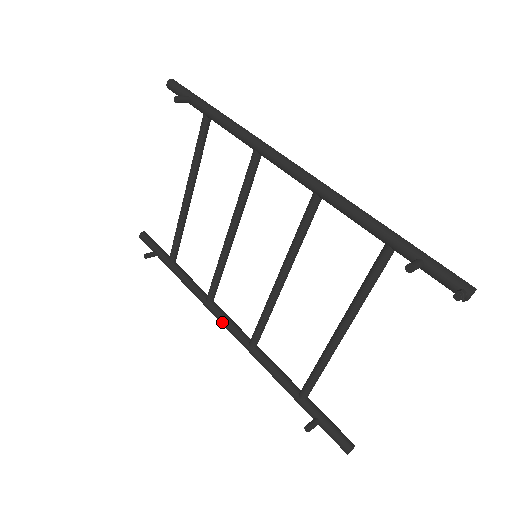
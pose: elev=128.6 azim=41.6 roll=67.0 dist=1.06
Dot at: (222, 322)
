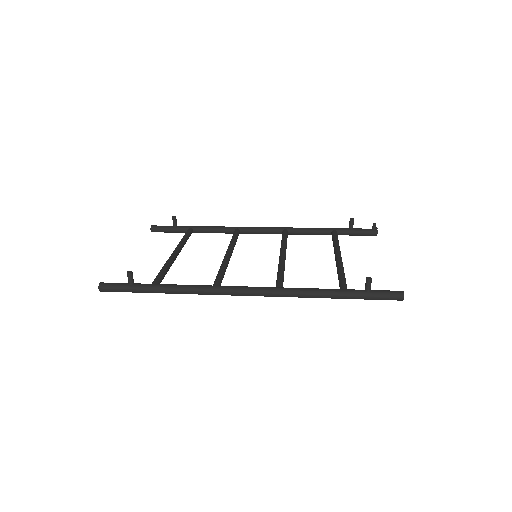
Dot at: (241, 287)
